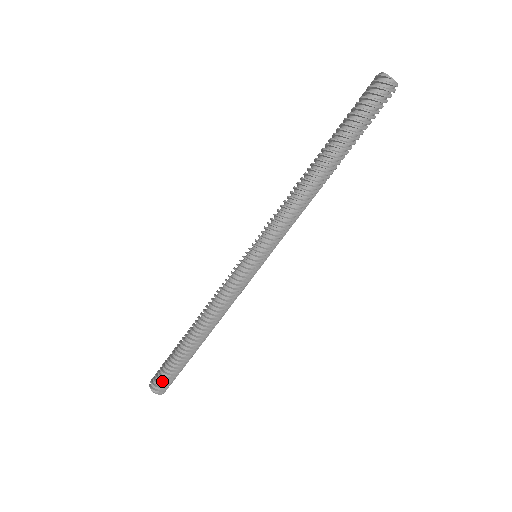
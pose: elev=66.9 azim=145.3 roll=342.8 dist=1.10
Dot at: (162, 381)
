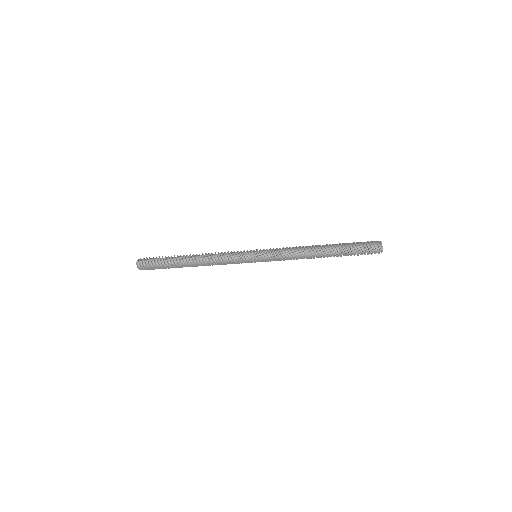
Dot at: occluded
